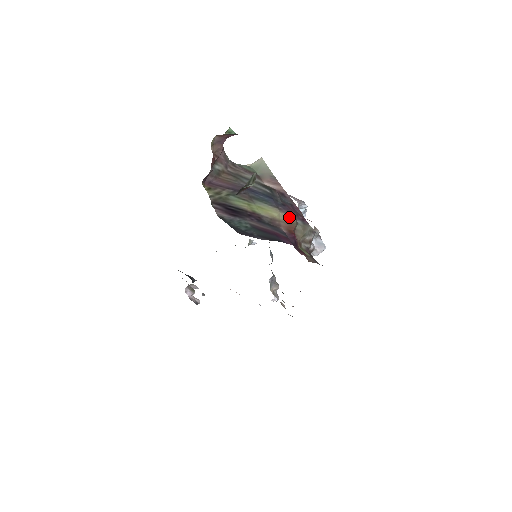
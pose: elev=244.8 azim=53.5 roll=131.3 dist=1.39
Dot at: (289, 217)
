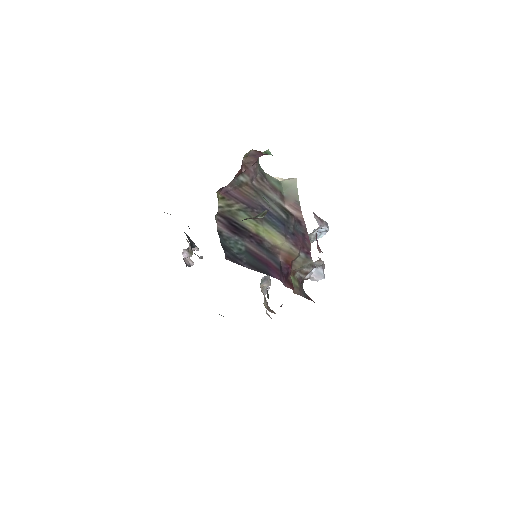
Dot at: (293, 248)
